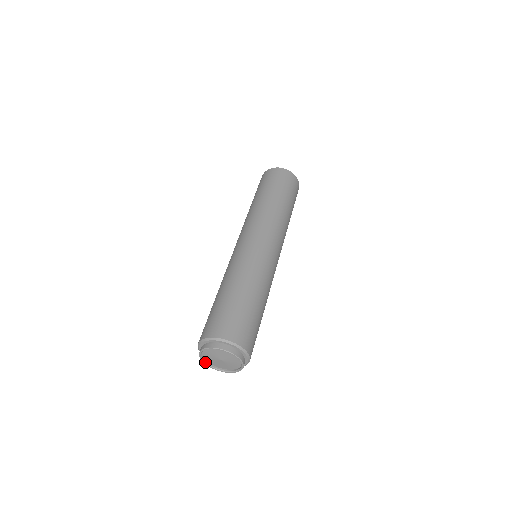
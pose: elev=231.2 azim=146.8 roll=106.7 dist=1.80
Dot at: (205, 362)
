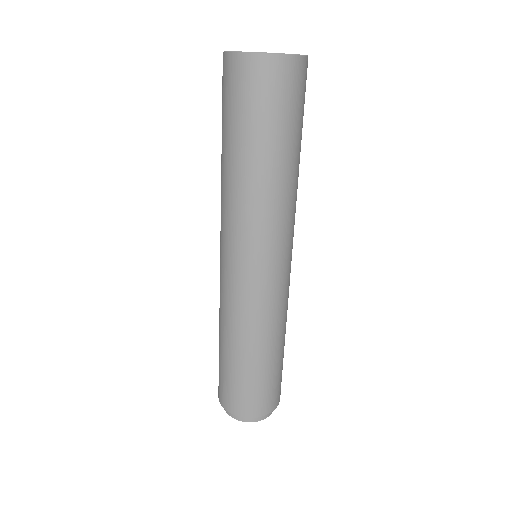
Dot at: occluded
